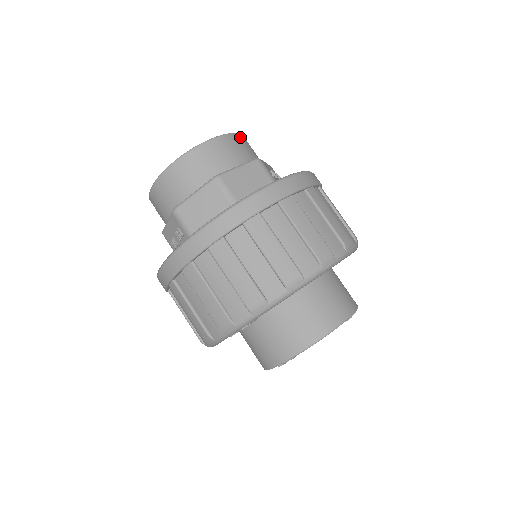
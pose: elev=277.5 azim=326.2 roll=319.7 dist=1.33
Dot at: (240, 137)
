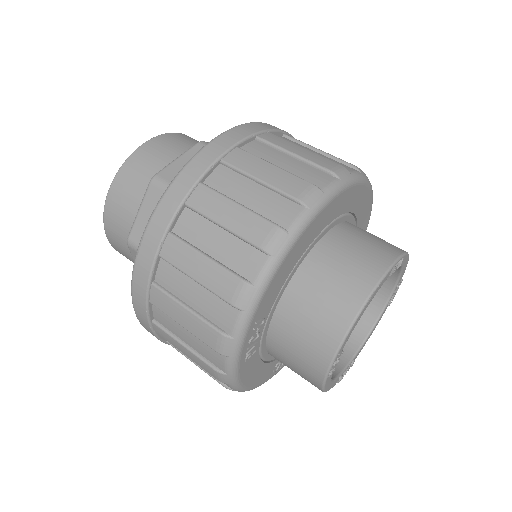
Dot at: (178, 134)
